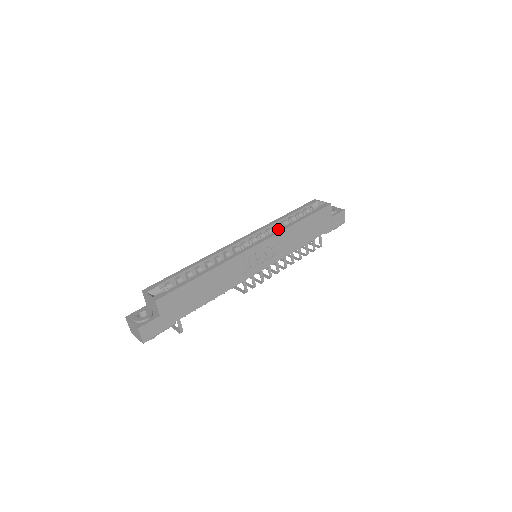
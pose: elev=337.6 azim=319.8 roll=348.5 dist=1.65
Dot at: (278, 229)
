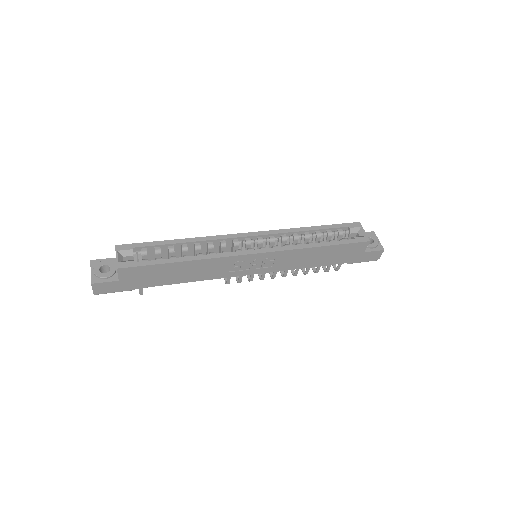
Dot at: (295, 240)
